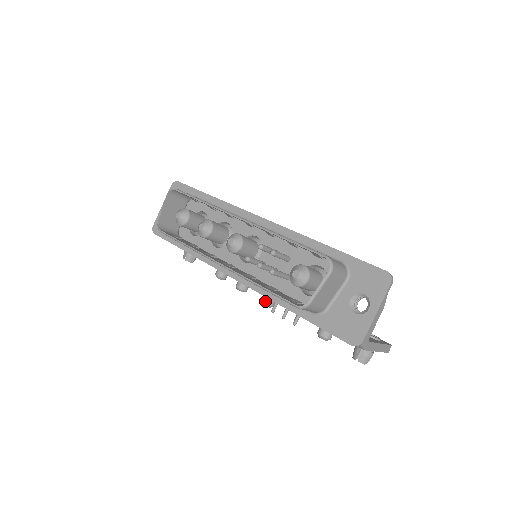
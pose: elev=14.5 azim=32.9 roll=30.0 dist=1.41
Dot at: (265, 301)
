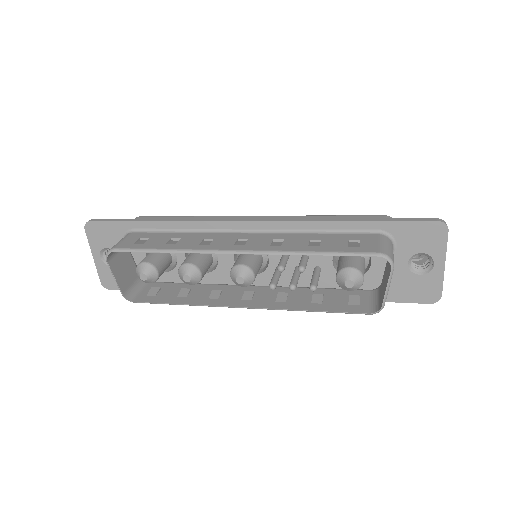
Dot at: occluded
